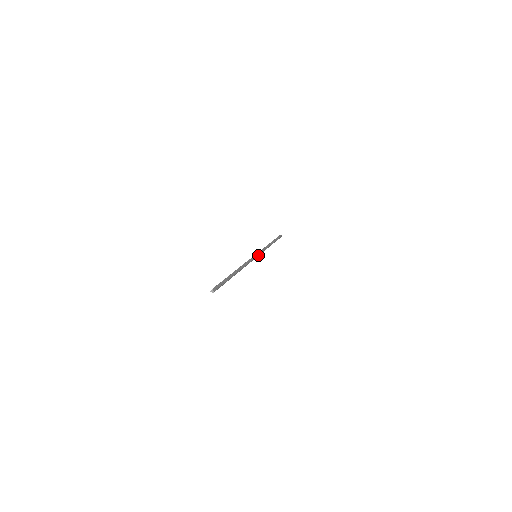
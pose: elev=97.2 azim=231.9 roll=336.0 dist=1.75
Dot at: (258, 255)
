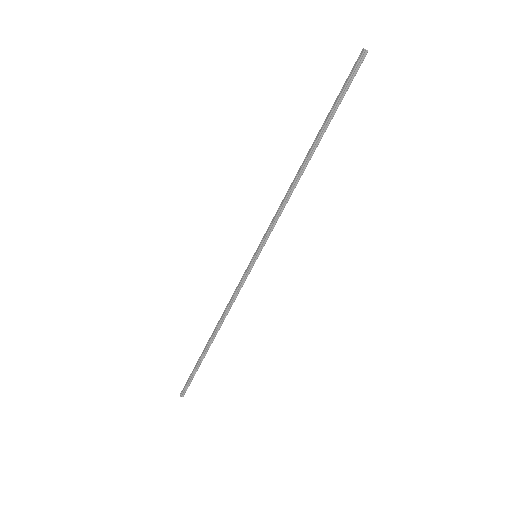
Dot at: (261, 249)
